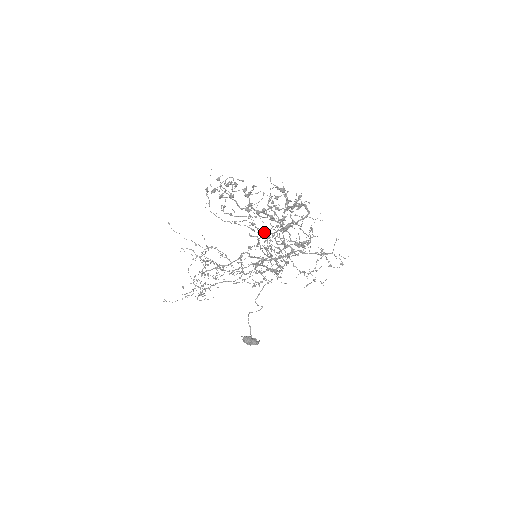
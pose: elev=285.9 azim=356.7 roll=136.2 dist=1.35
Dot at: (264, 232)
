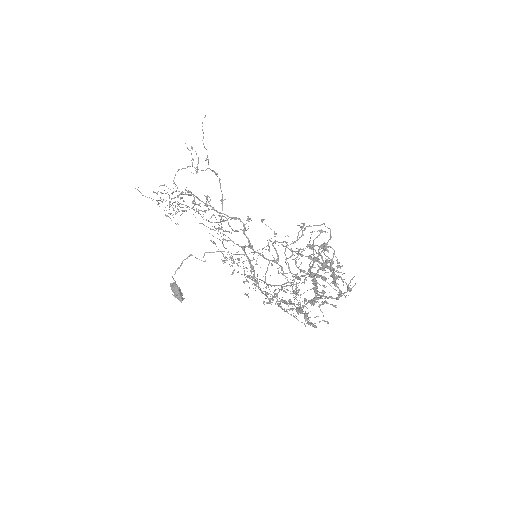
Dot at: occluded
